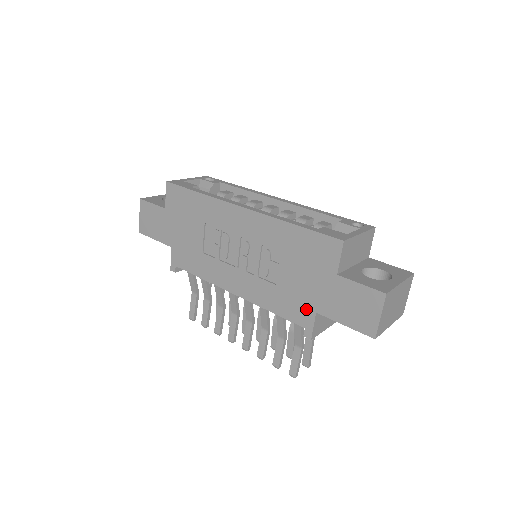
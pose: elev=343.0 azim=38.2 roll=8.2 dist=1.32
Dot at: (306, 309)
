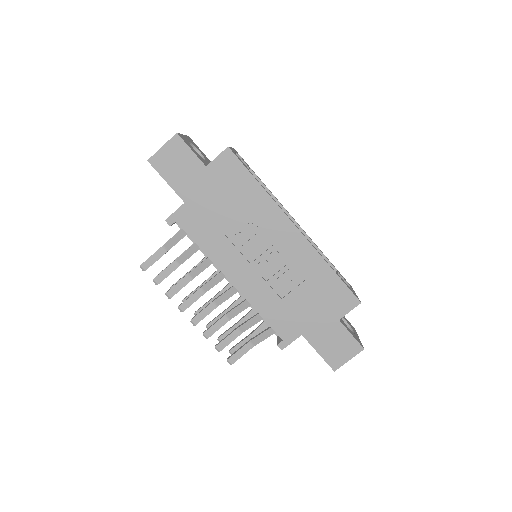
Dot at: (295, 328)
